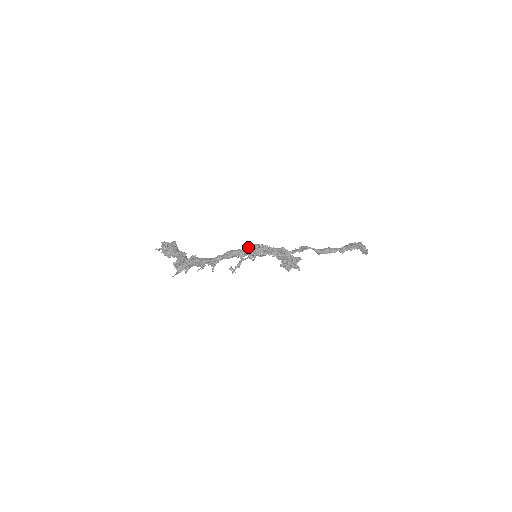
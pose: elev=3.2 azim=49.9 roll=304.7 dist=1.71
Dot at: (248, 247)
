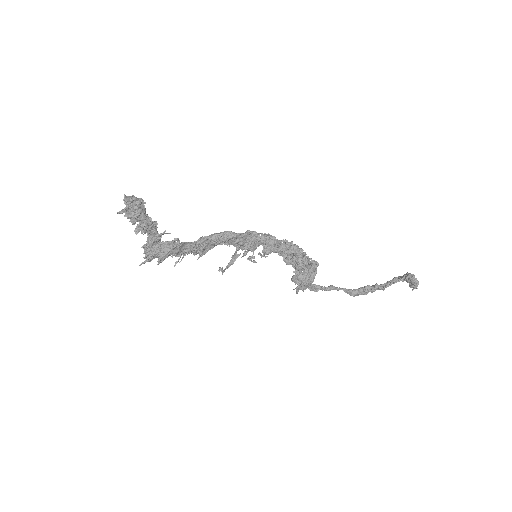
Dot at: (243, 233)
